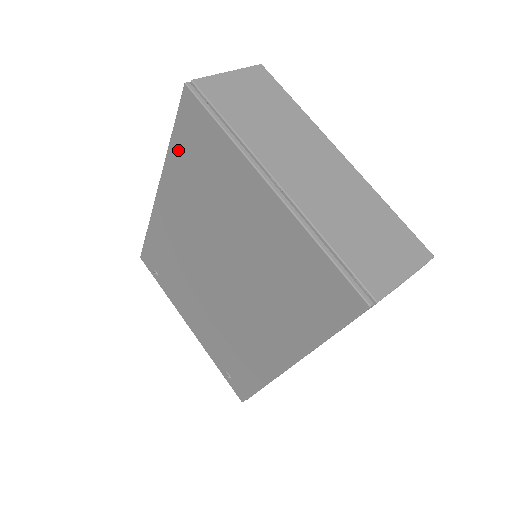
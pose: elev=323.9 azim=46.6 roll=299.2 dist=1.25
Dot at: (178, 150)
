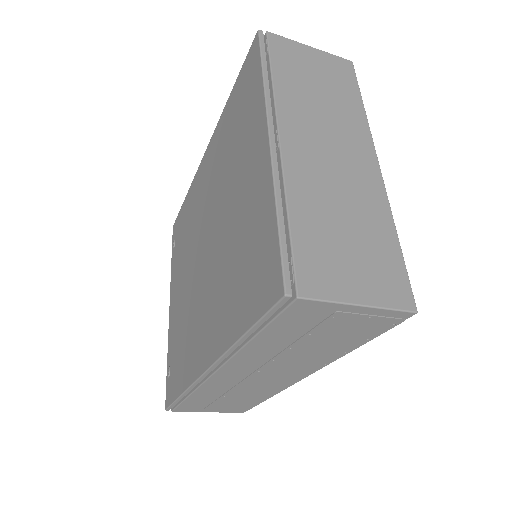
Dot at: (230, 104)
